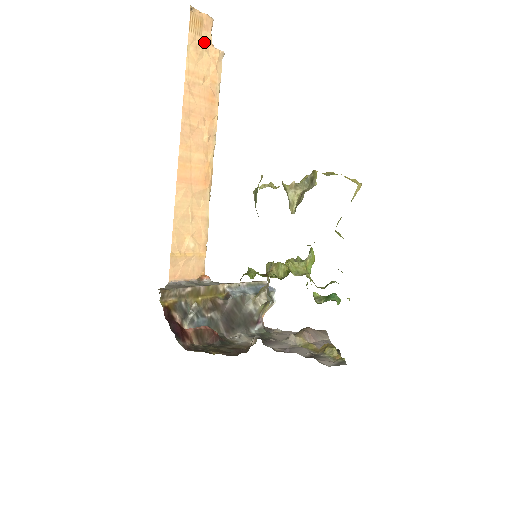
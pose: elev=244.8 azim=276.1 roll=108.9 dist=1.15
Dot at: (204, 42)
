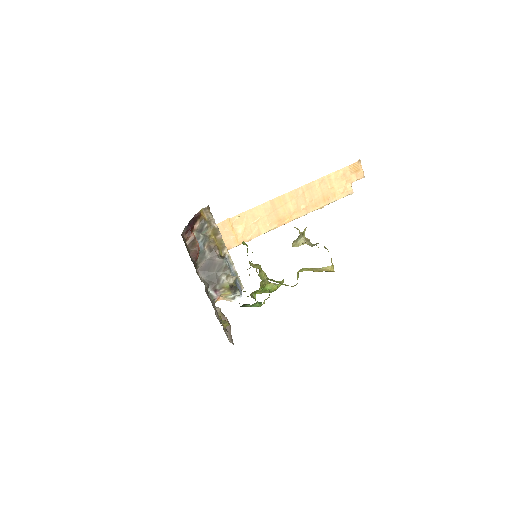
Dot at: (350, 178)
